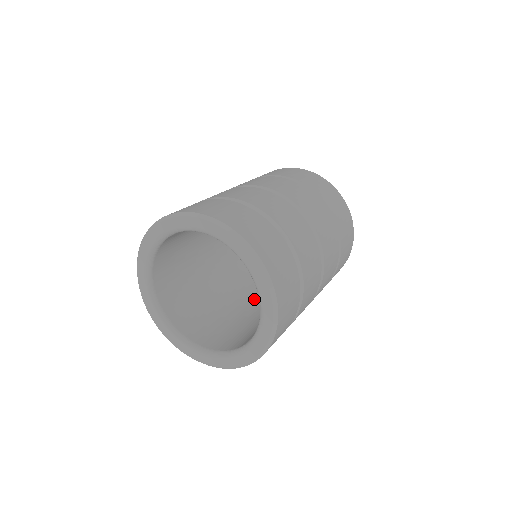
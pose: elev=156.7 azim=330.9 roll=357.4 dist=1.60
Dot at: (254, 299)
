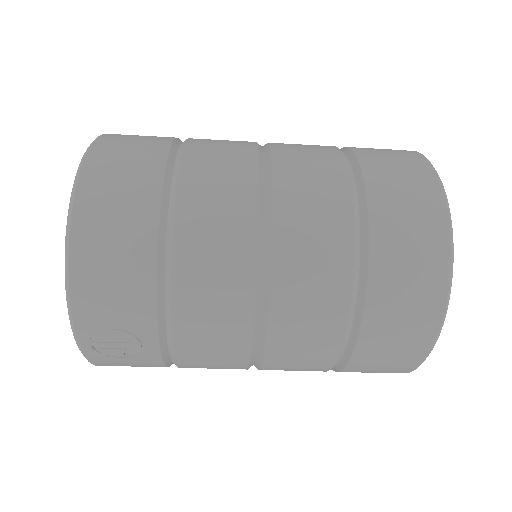
Dot at: occluded
